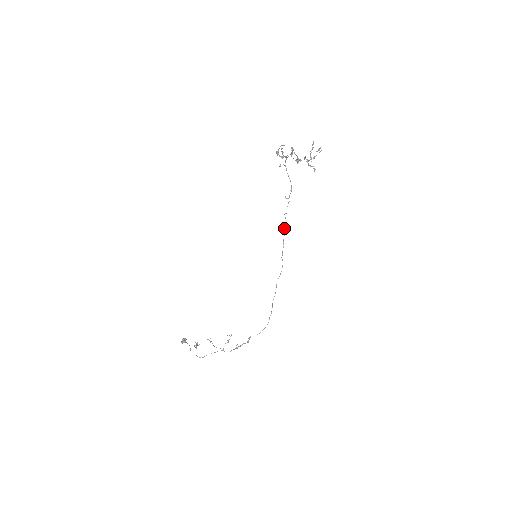
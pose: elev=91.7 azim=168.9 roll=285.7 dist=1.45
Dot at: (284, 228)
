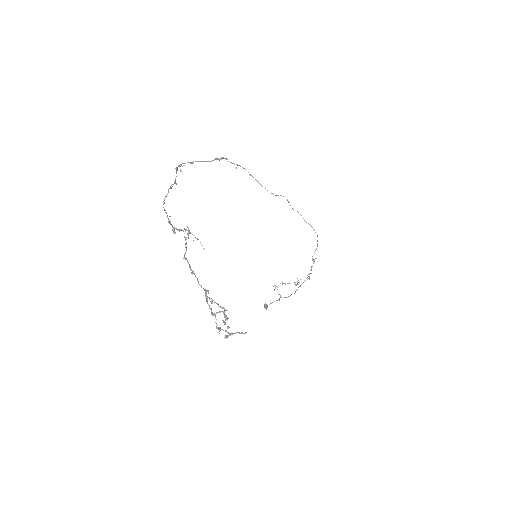
Dot at: (250, 175)
